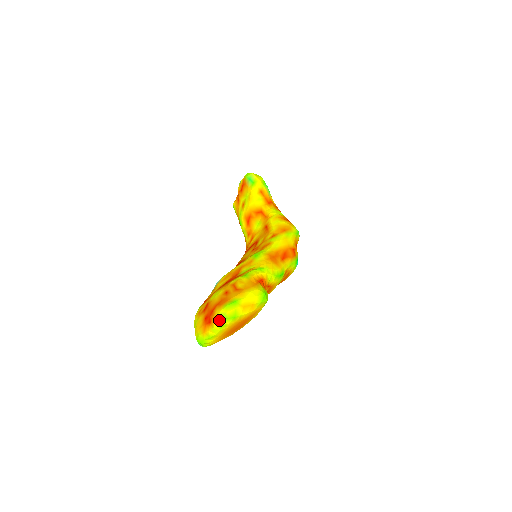
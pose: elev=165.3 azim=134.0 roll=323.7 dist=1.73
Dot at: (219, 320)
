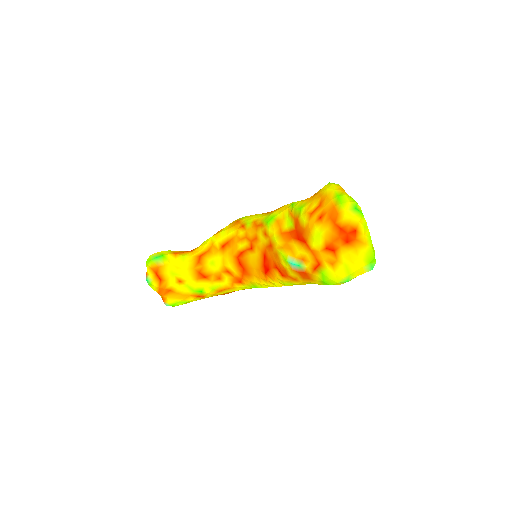
Dot at: (357, 214)
